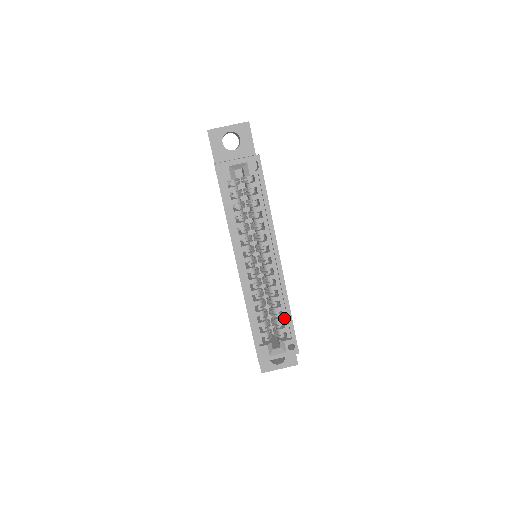
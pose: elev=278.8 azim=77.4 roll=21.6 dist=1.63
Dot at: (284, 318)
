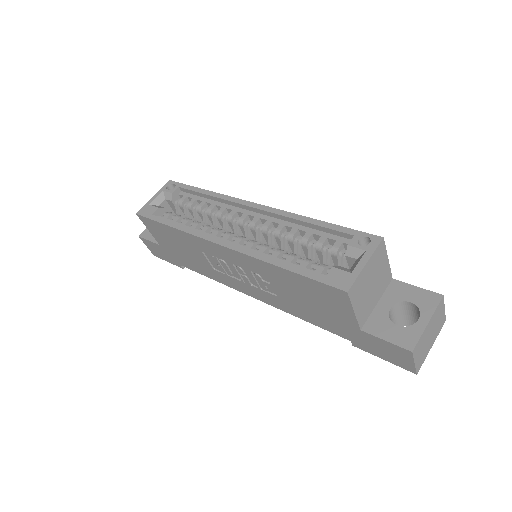
Dot at: (323, 236)
